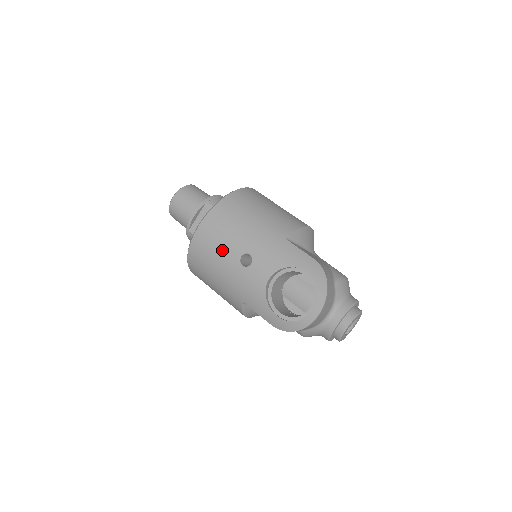
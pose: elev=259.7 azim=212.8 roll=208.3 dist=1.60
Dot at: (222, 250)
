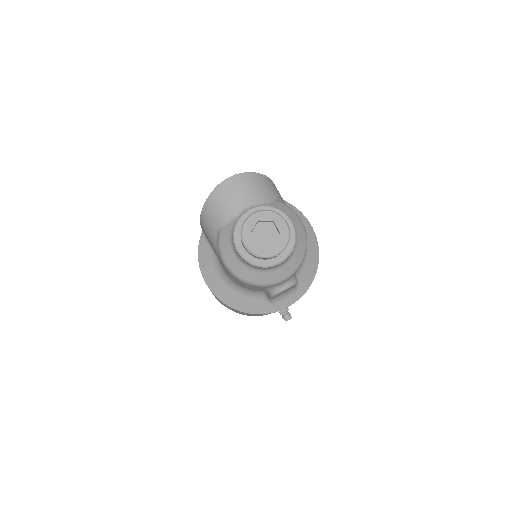
Dot at: occluded
